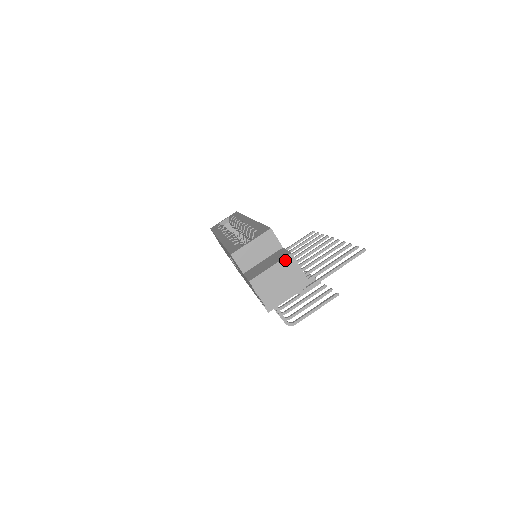
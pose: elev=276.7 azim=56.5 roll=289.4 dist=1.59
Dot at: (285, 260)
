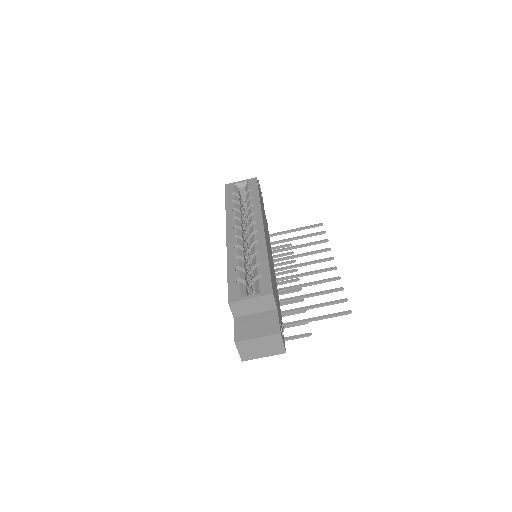
Dot at: (273, 336)
